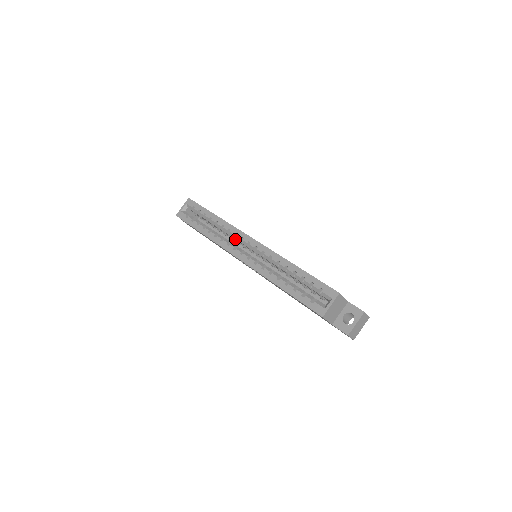
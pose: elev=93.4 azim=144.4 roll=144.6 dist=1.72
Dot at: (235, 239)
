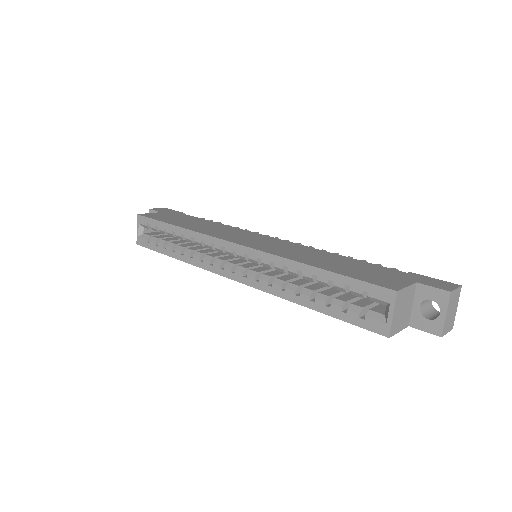
Dot at: occluded
